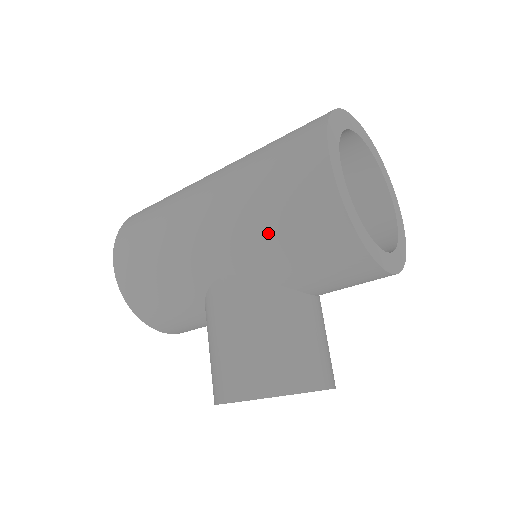
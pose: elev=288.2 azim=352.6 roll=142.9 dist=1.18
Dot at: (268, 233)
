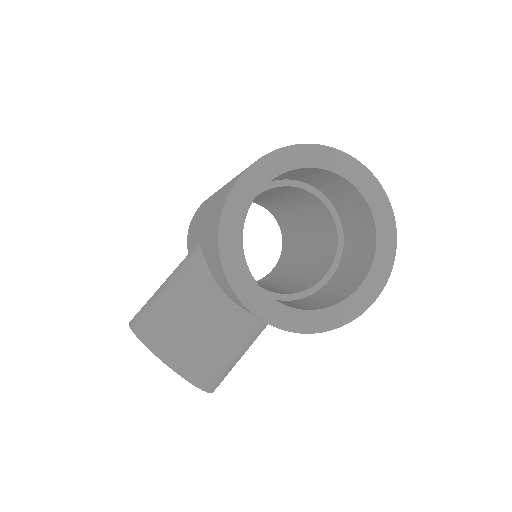
Dot at: (209, 218)
